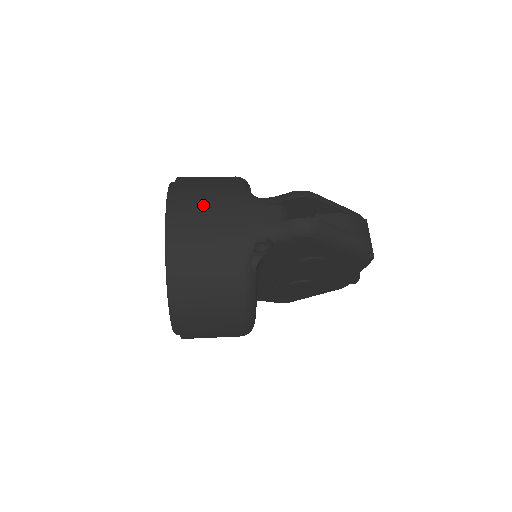
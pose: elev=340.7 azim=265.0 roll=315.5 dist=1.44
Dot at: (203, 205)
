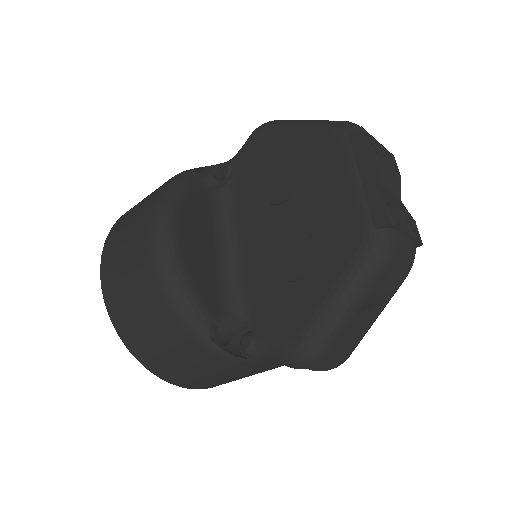
Dot at: occluded
